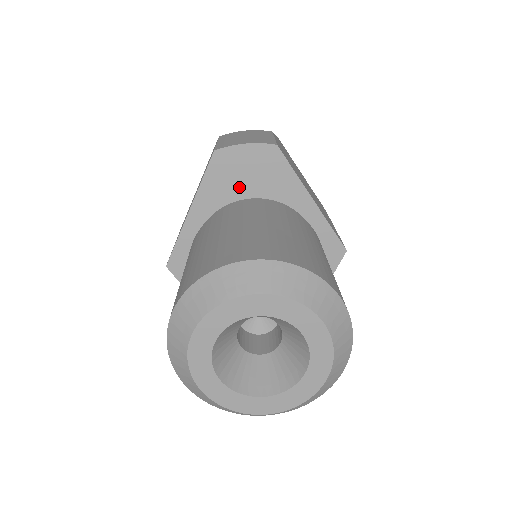
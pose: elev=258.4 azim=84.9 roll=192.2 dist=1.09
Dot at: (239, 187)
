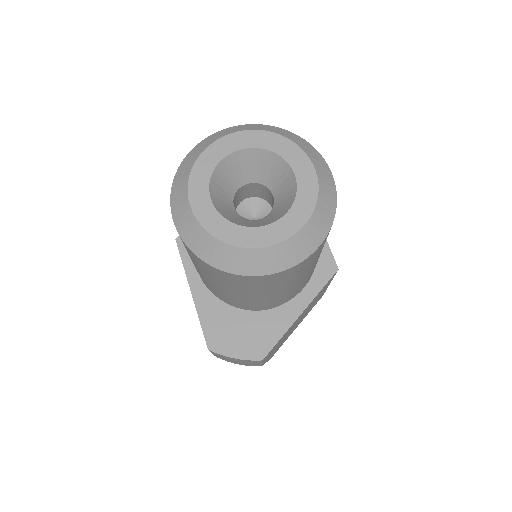
Dot at: occluded
